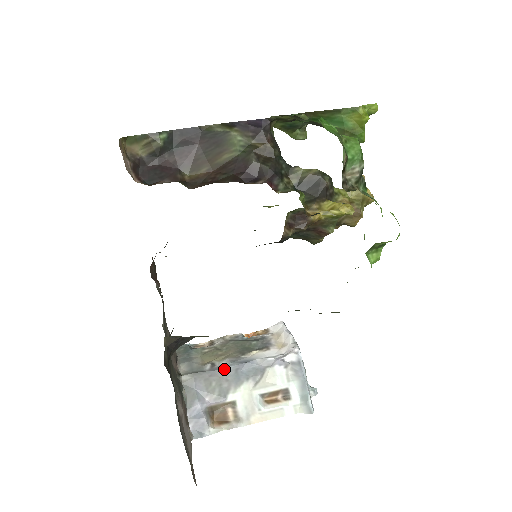
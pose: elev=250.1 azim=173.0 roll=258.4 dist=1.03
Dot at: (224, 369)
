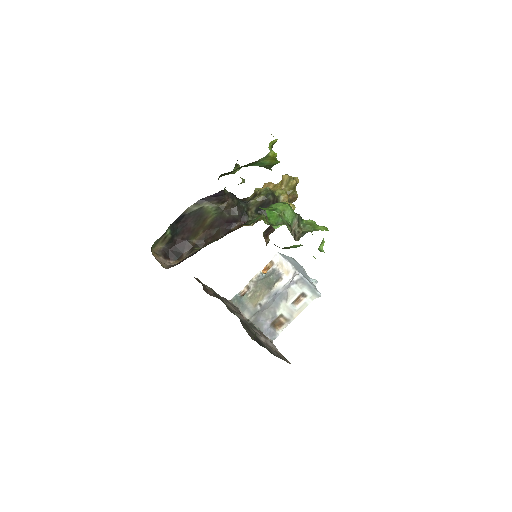
Dot at: (267, 304)
